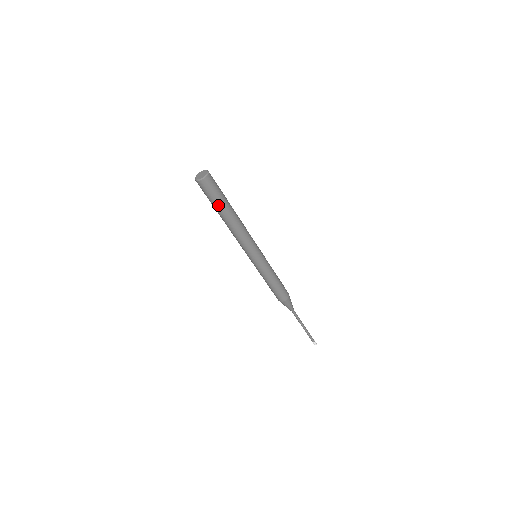
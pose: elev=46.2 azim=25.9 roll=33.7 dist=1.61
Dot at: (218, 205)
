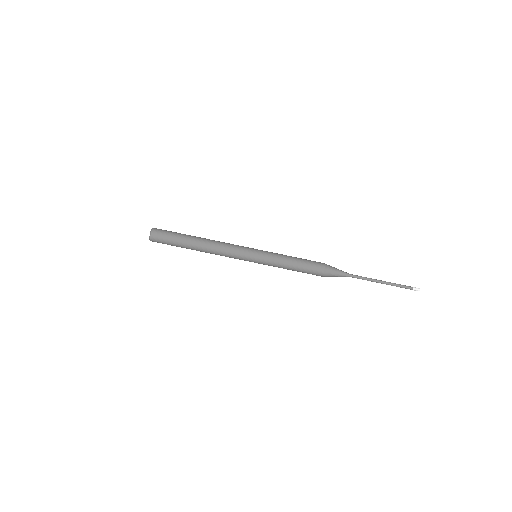
Dot at: (180, 243)
